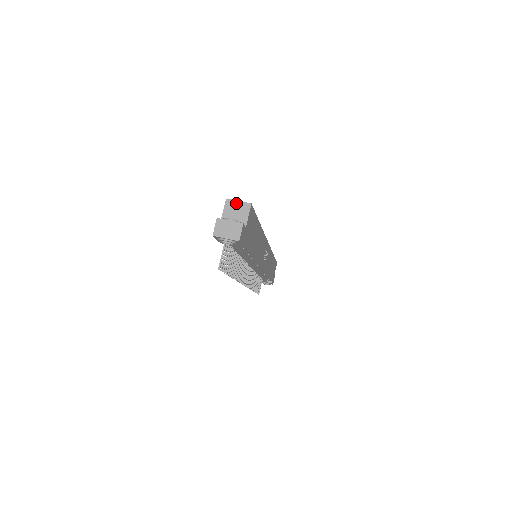
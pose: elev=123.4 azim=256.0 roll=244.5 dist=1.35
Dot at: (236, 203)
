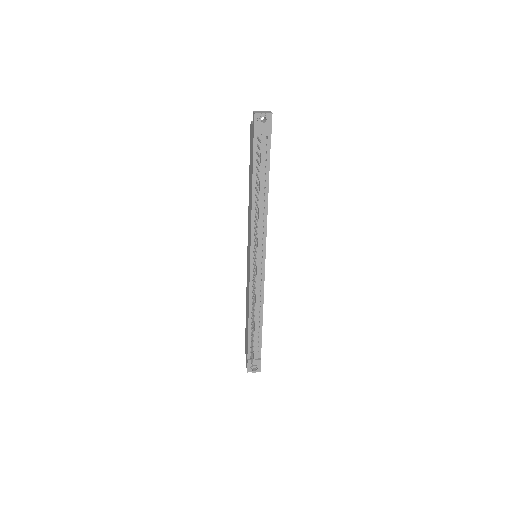
Dot at: occluded
